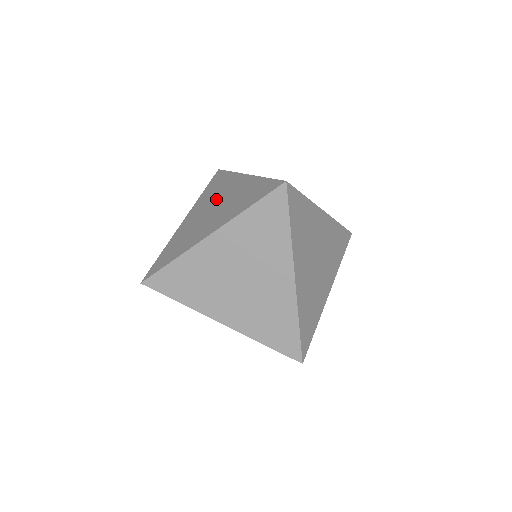
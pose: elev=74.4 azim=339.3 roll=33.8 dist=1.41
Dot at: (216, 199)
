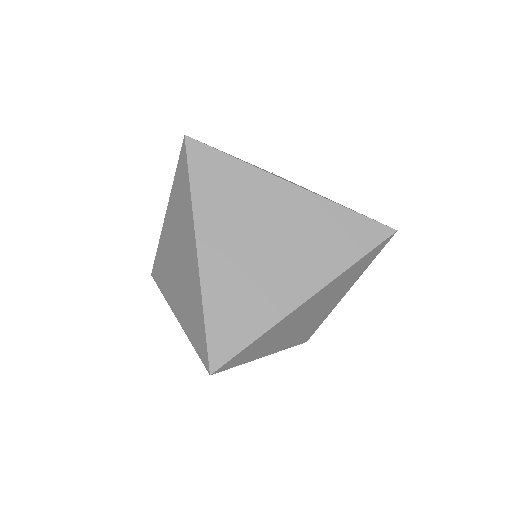
Dot at: occluded
